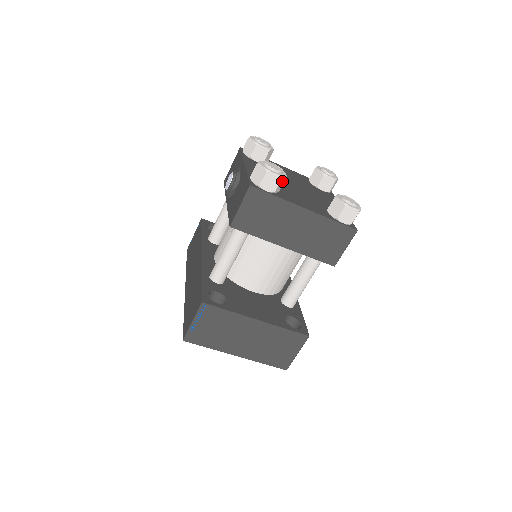
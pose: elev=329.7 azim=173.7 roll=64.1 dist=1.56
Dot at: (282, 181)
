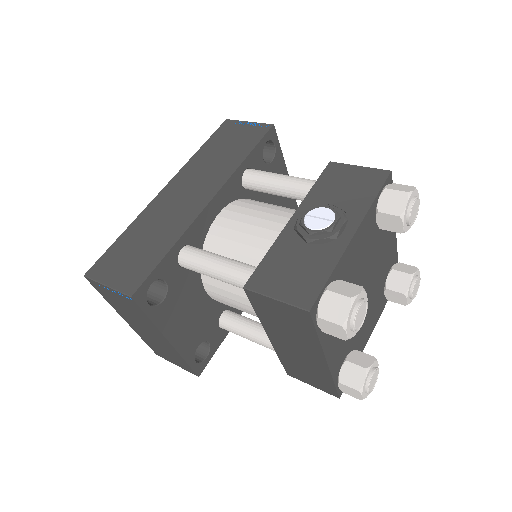
Dot at: occluded
